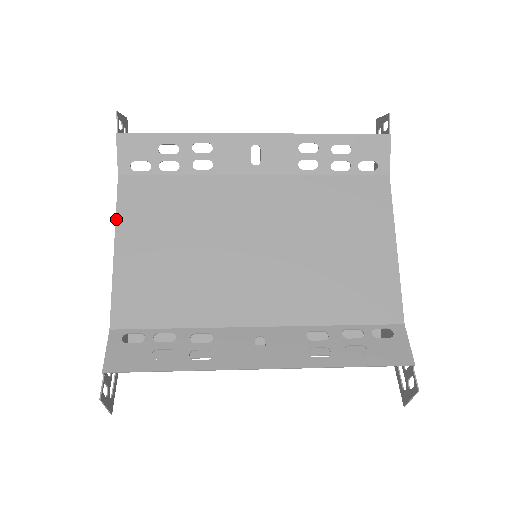
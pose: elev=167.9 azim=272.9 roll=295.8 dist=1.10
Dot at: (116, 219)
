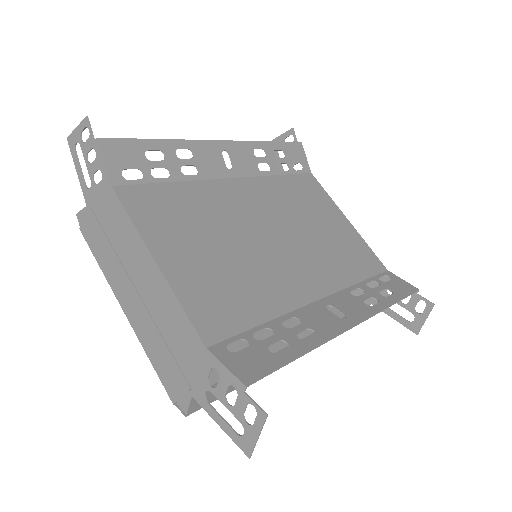
Dot at: (137, 230)
